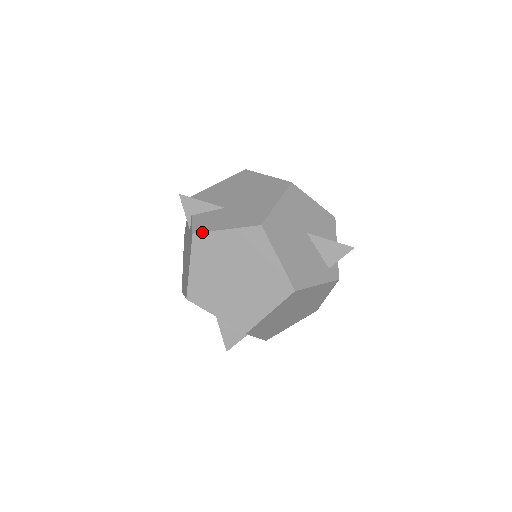
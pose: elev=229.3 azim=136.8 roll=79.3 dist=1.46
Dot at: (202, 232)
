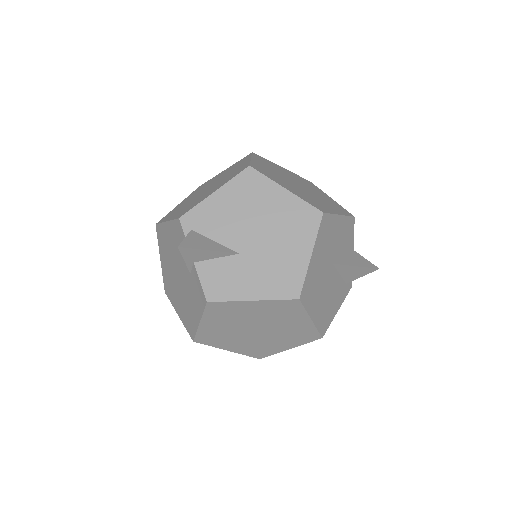
Dot at: (220, 302)
